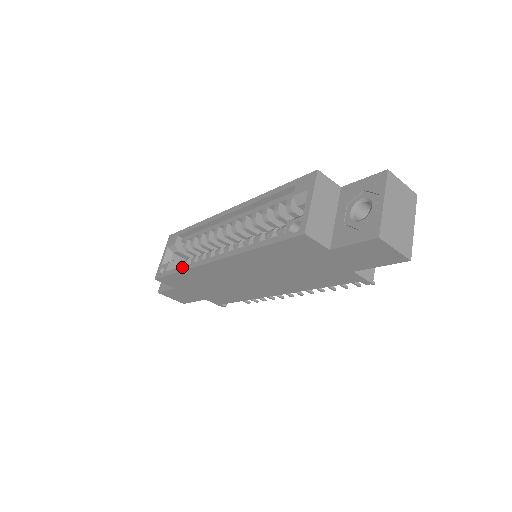
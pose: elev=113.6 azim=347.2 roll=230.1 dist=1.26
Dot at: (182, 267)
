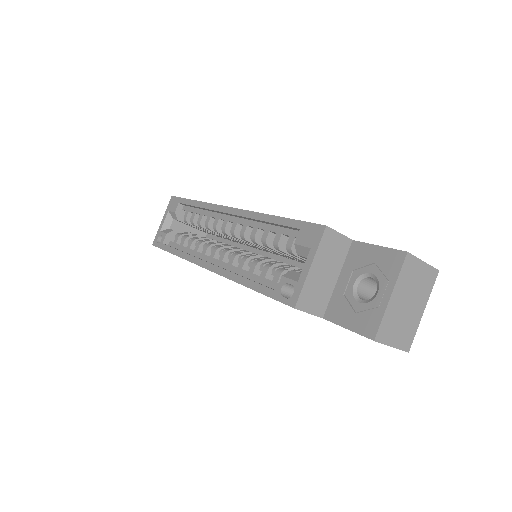
Dot at: (177, 251)
